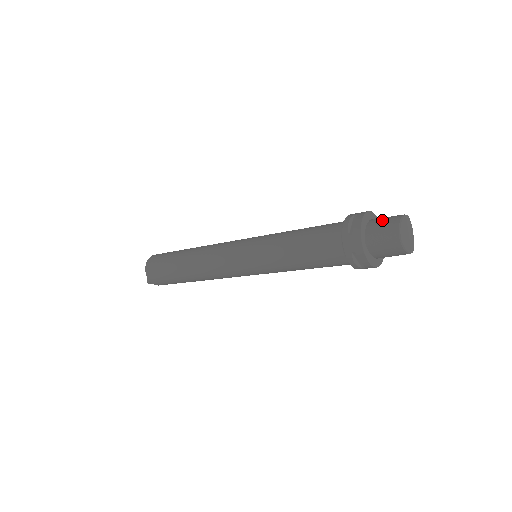
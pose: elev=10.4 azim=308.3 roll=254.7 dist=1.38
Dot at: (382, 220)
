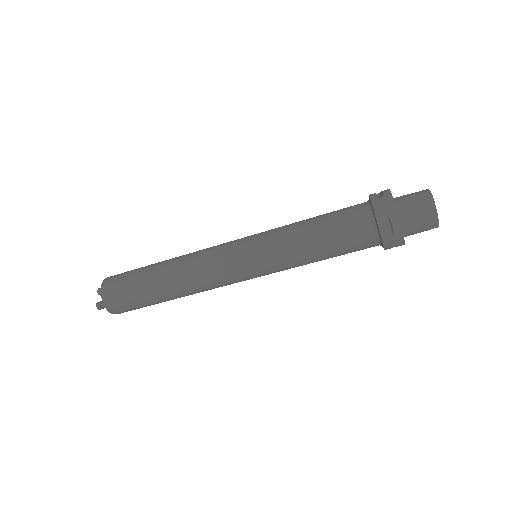
Dot at: (407, 194)
